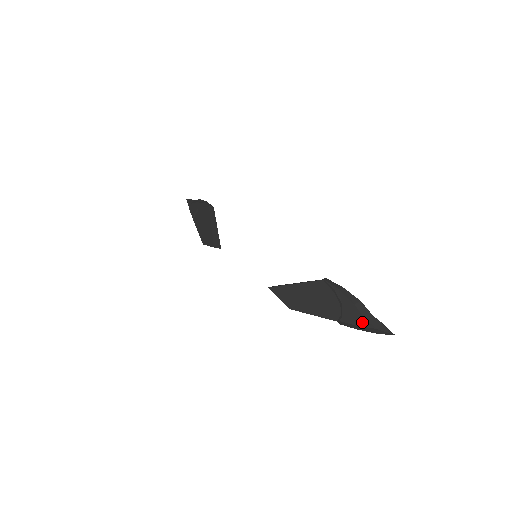
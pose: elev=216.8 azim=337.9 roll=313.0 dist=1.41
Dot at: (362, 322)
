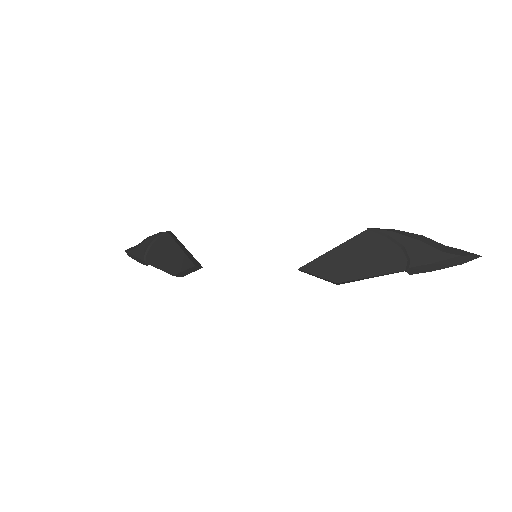
Dot at: (438, 256)
